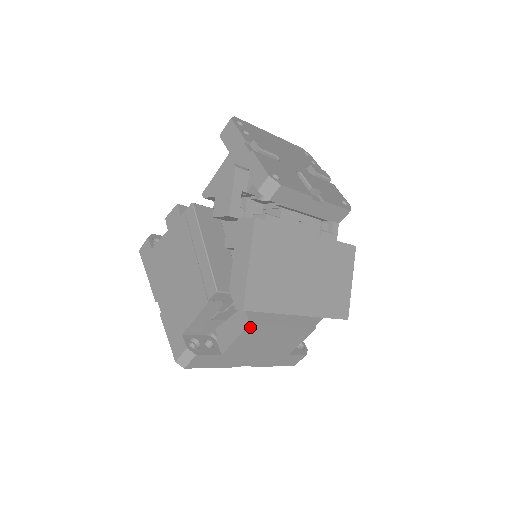
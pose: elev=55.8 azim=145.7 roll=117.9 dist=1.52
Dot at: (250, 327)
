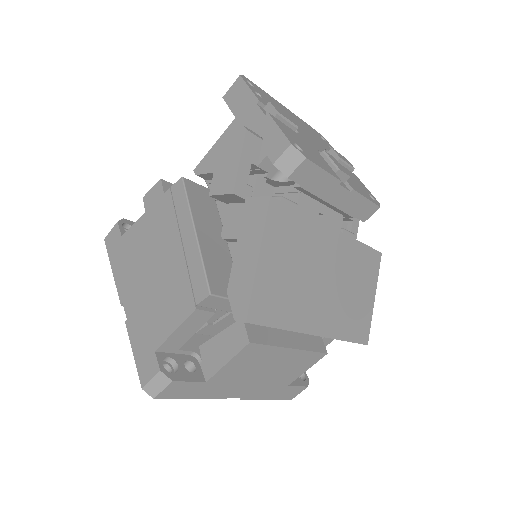
Dot at: (249, 347)
